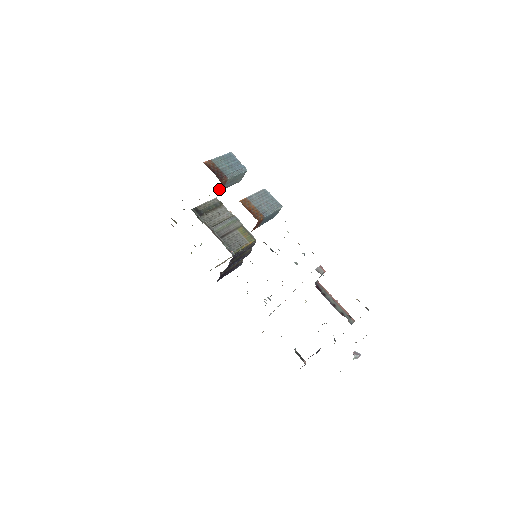
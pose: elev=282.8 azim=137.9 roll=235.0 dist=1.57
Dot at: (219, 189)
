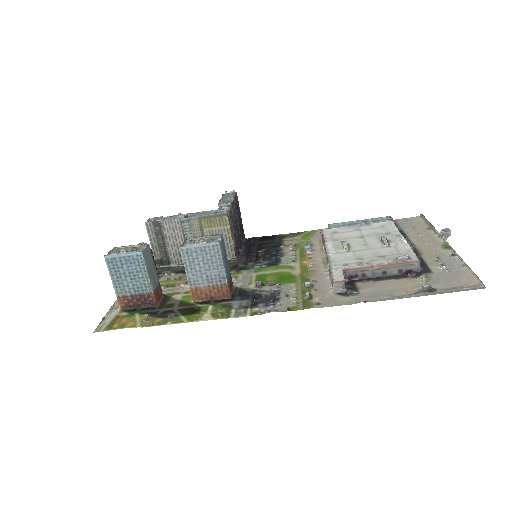
Dot at: (159, 292)
